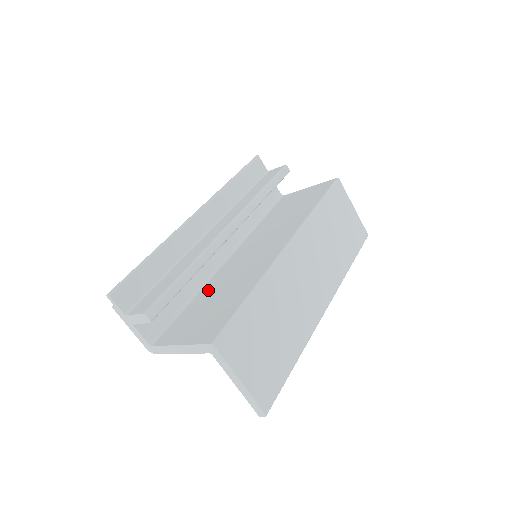
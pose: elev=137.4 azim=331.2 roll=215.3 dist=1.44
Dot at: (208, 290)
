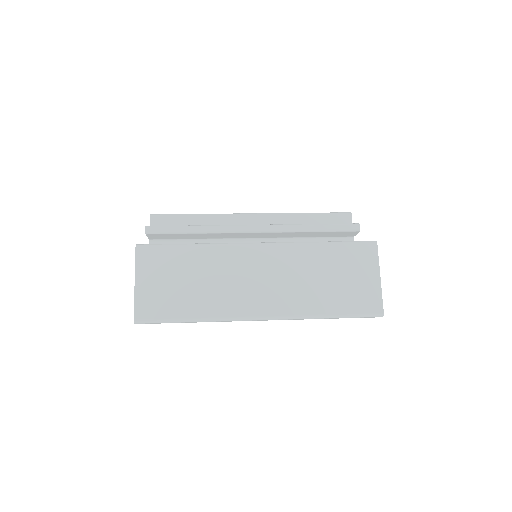
Dot at: occluded
